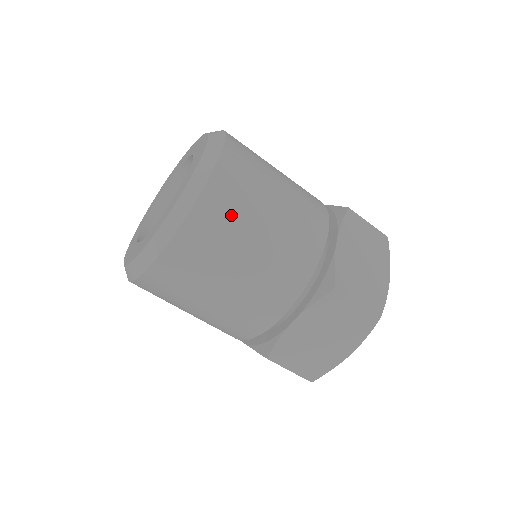
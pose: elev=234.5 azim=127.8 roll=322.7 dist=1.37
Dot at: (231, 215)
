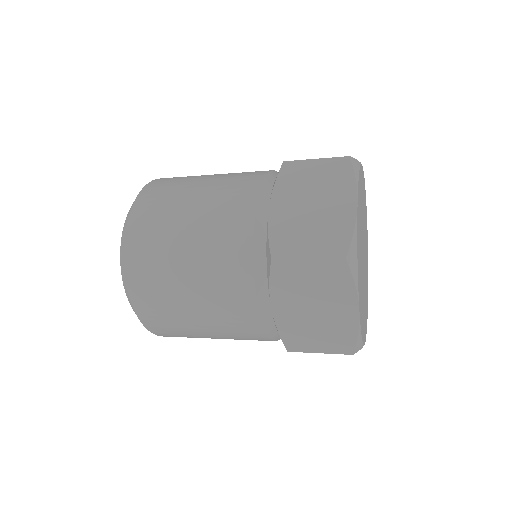
Dot at: (175, 331)
